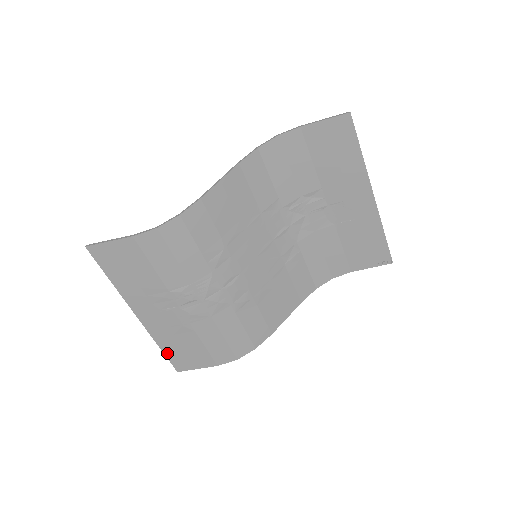
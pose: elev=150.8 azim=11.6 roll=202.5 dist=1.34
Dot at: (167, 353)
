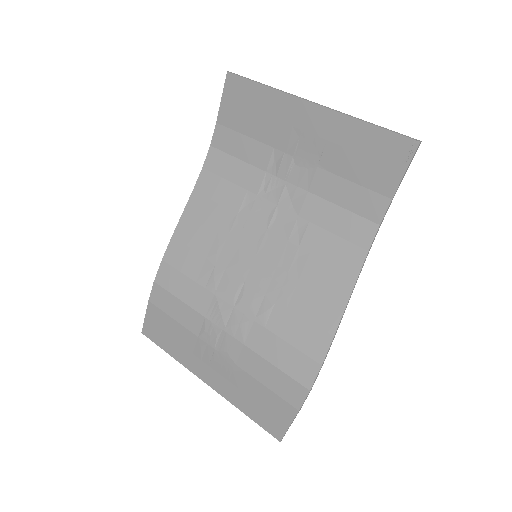
Dot at: (253, 417)
